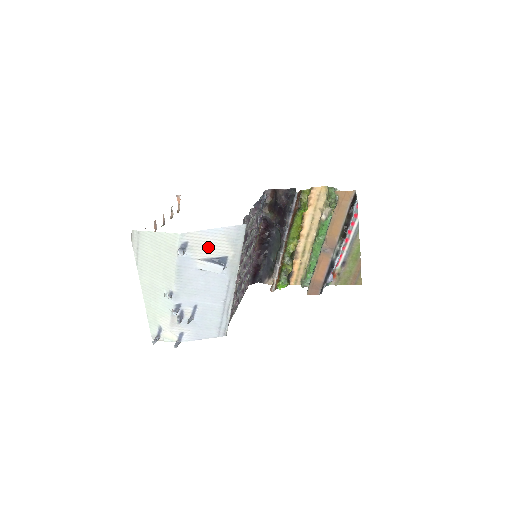
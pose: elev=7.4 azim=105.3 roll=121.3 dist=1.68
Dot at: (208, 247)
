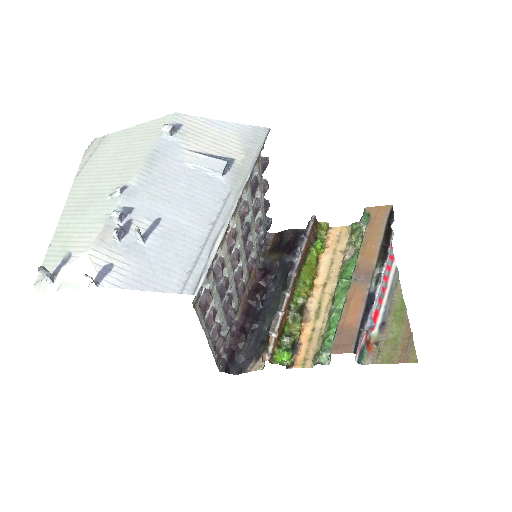
Dot at: (209, 140)
